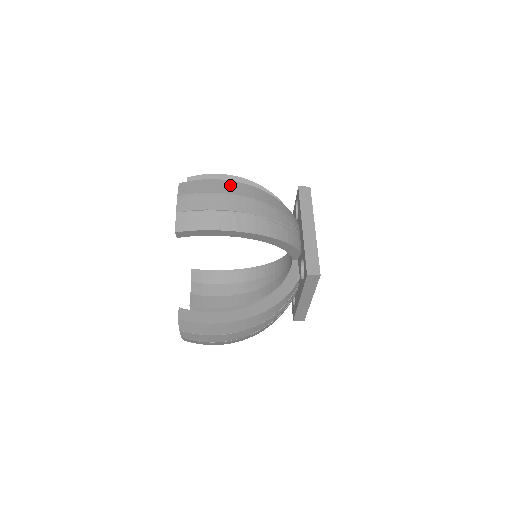
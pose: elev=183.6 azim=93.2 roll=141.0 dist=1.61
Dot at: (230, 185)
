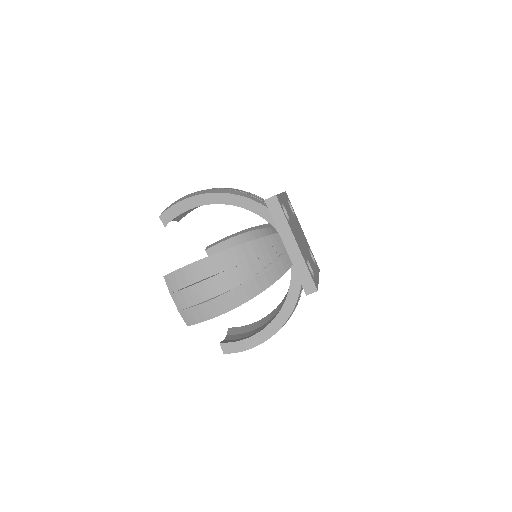
Dot at: occluded
